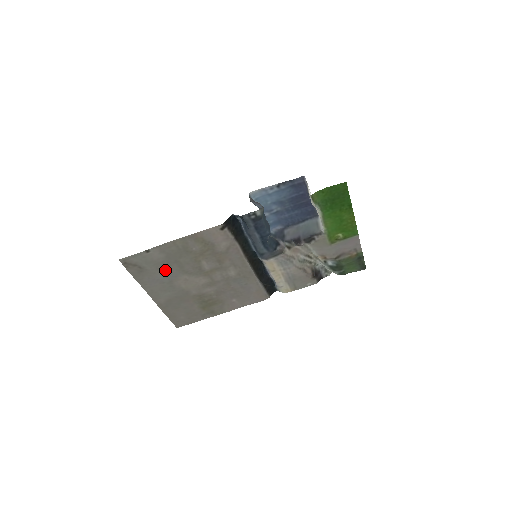
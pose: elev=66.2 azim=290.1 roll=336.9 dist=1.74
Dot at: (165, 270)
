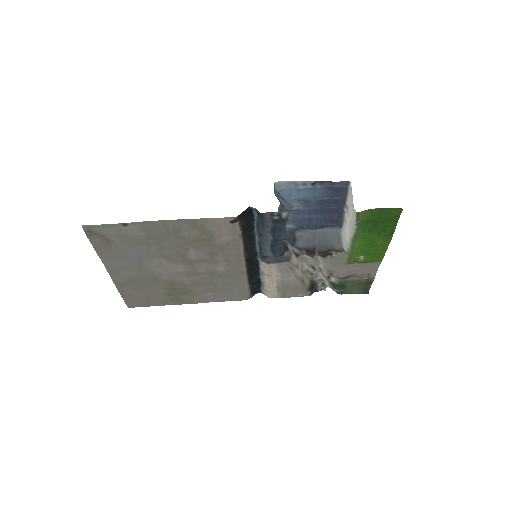
Dot at: (139, 249)
